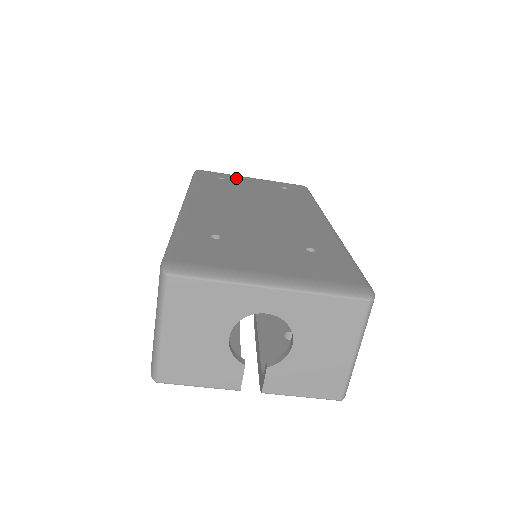
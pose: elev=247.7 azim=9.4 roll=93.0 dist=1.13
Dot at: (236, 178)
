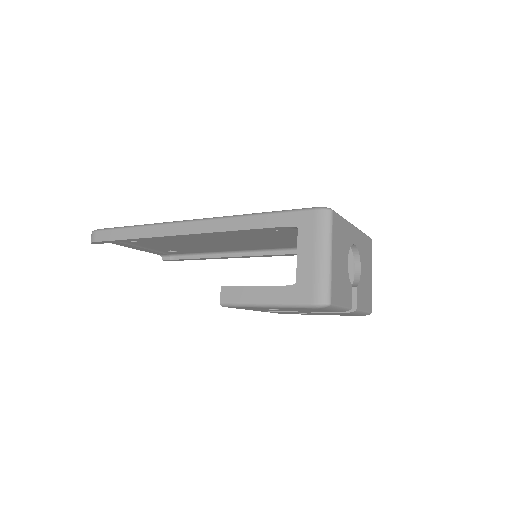
Dot at: occluded
